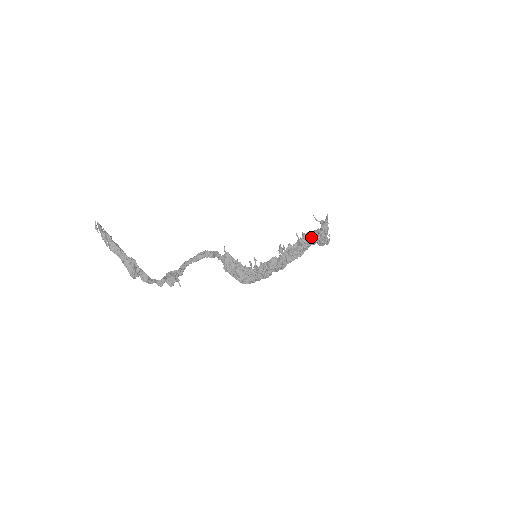
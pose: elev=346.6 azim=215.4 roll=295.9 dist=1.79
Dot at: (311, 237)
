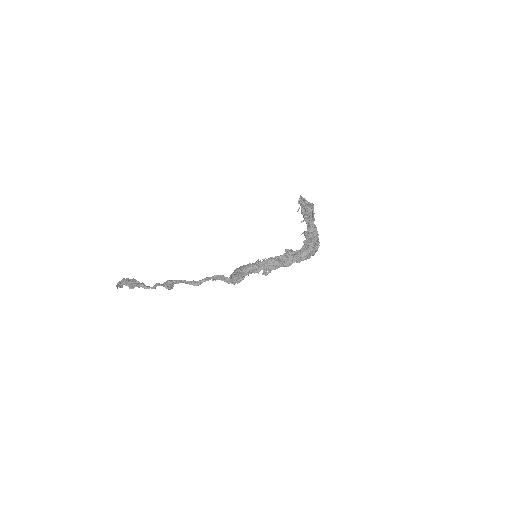
Dot at: (303, 221)
